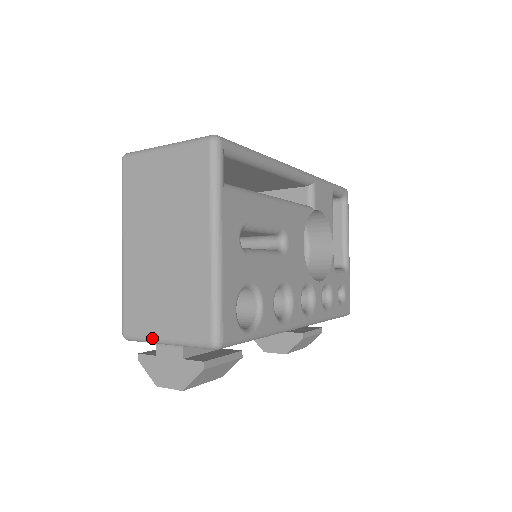
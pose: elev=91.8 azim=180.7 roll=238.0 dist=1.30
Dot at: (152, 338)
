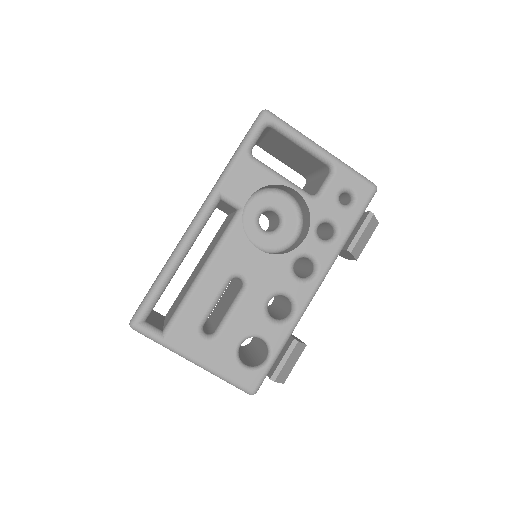
Dot at: occluded
